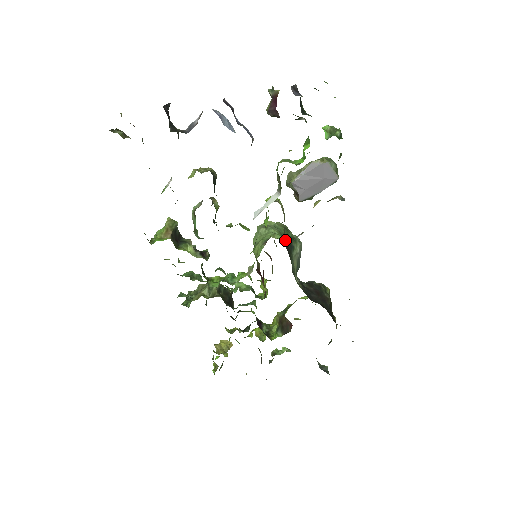
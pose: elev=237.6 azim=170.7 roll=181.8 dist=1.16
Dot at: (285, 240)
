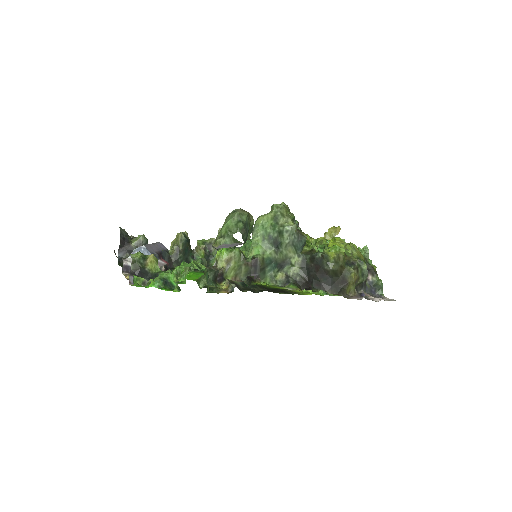
Dot at: (247, 271)
